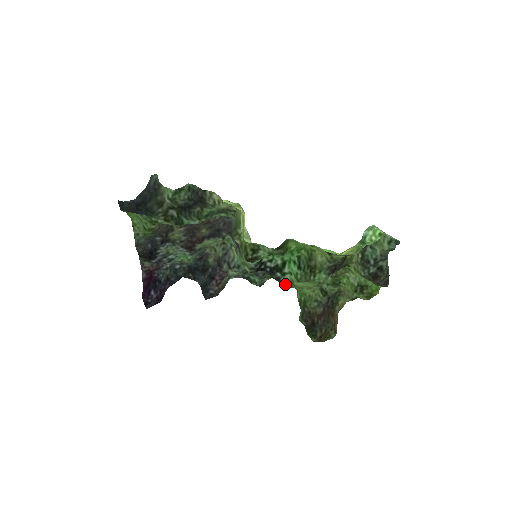
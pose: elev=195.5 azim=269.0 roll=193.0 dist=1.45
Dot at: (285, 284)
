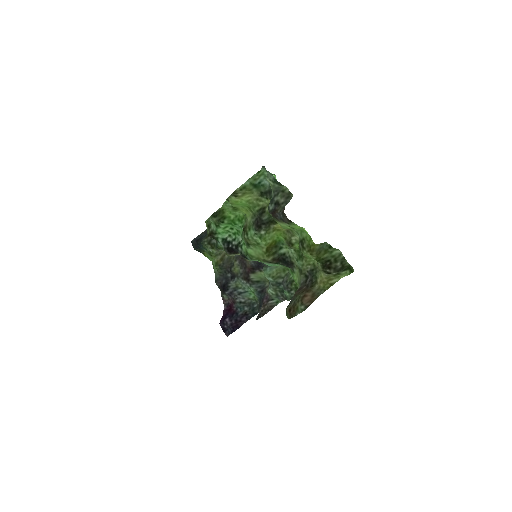
Dot at: (250, 259)
